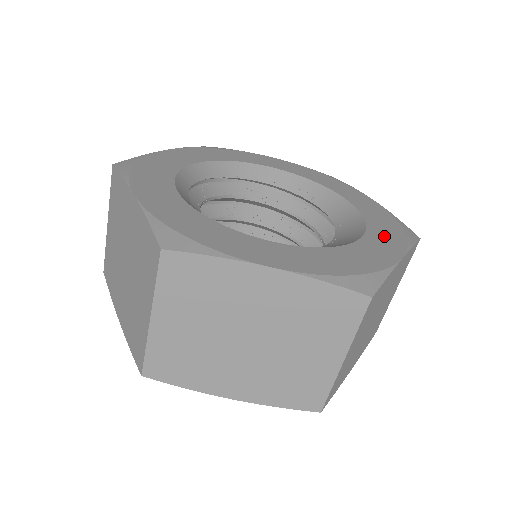
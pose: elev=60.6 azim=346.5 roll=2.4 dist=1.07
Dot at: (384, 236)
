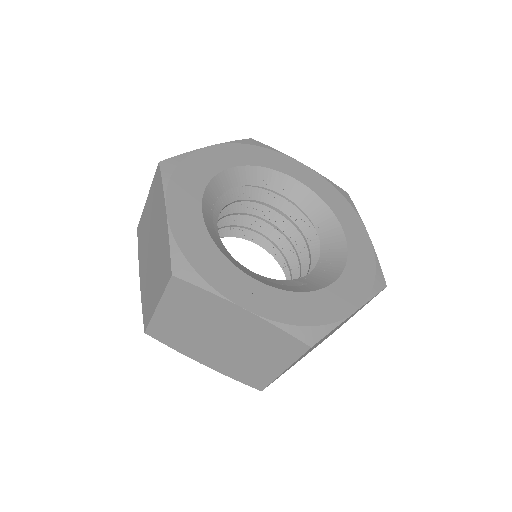
Dot at: (346, 215)
